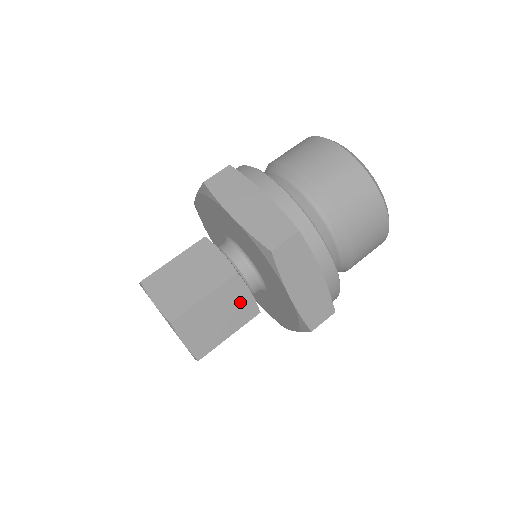
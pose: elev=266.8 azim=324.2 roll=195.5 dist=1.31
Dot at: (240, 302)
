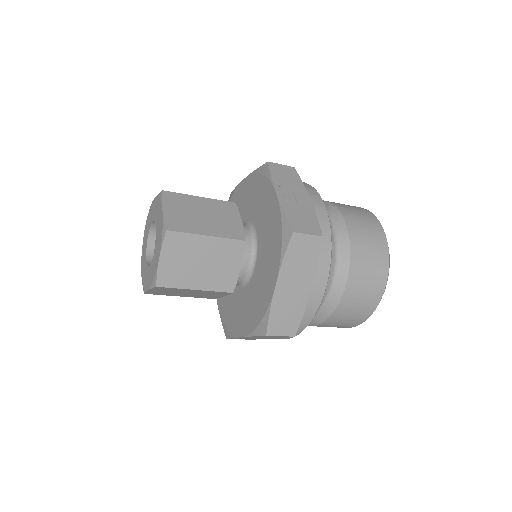
Dot at: (212, 295)
